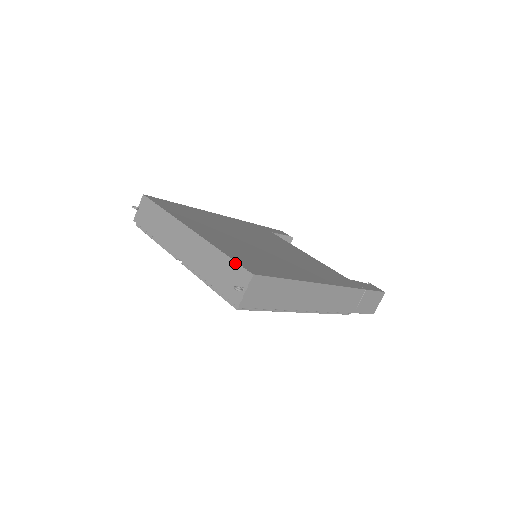
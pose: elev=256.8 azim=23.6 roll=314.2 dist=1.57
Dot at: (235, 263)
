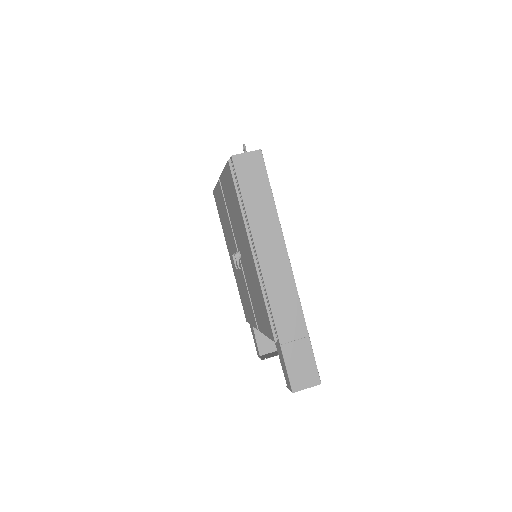
Dot at: occluded
